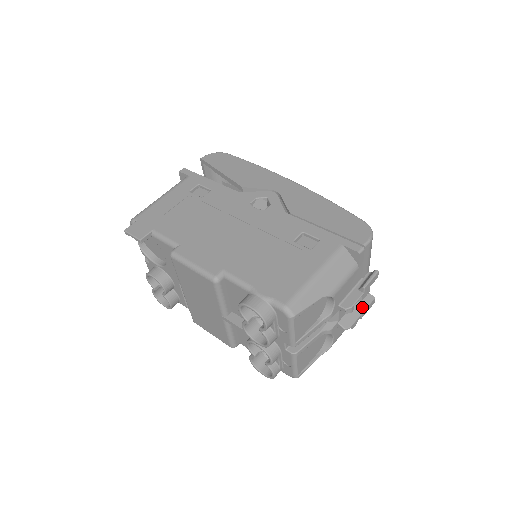
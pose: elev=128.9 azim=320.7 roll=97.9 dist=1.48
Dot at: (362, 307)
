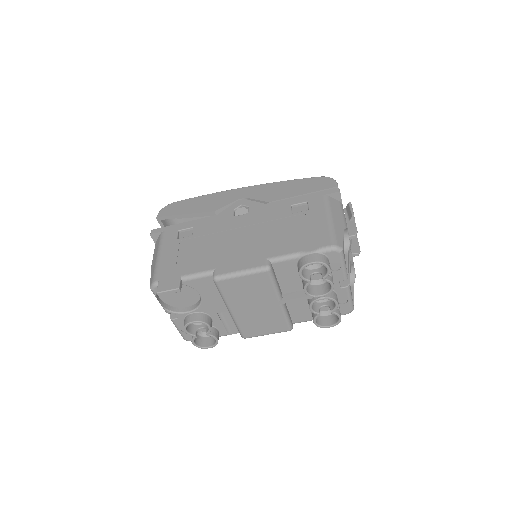
Dot at: occluded
